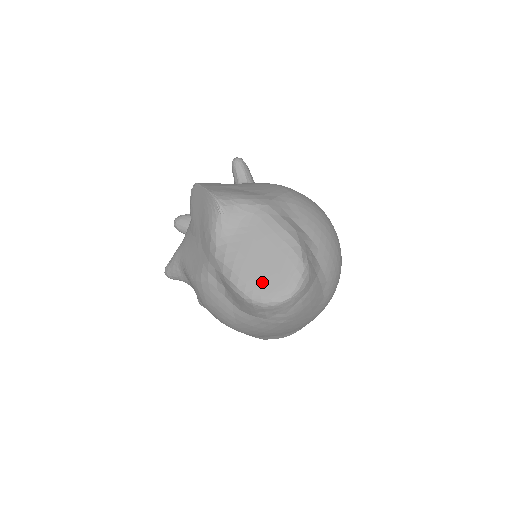
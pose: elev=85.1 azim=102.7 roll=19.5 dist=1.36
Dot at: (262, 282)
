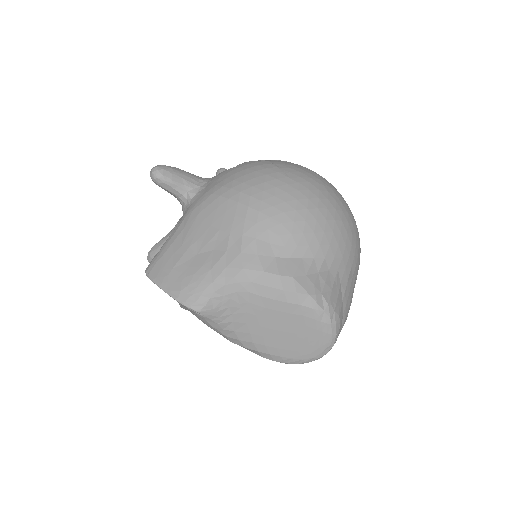
Dot at: (295, 349)
